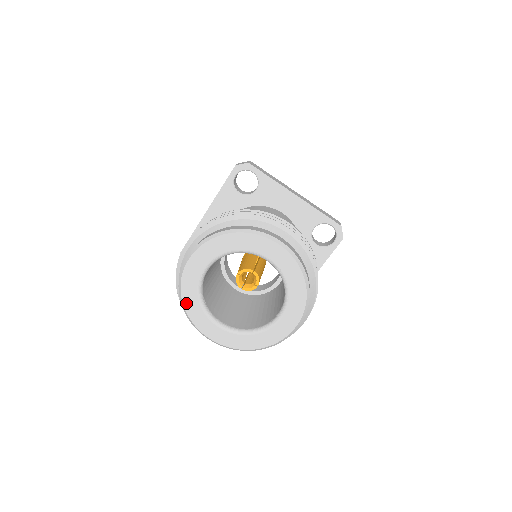
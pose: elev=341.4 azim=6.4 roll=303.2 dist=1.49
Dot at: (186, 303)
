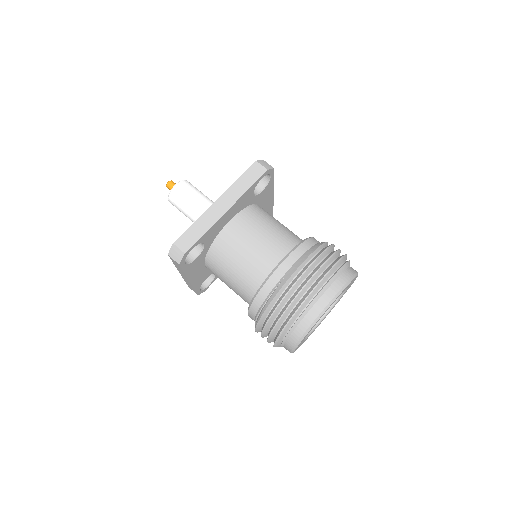
Dot at: occluded
